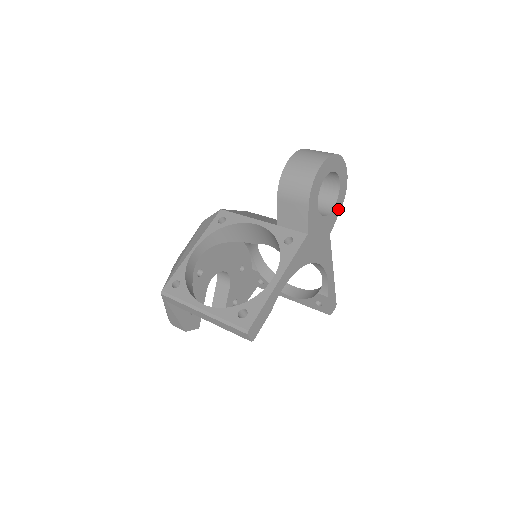
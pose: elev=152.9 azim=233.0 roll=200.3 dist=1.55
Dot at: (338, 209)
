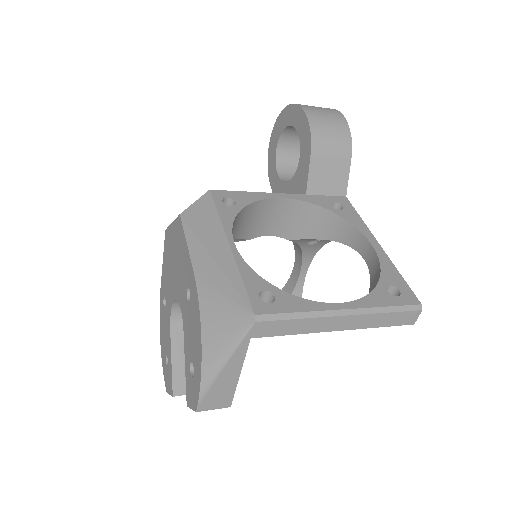
Dot at: occluded
